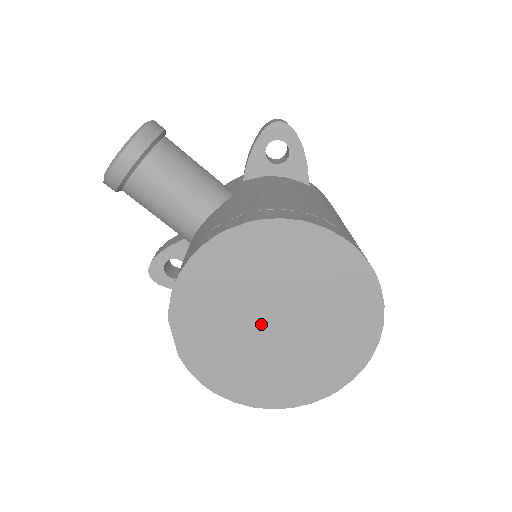
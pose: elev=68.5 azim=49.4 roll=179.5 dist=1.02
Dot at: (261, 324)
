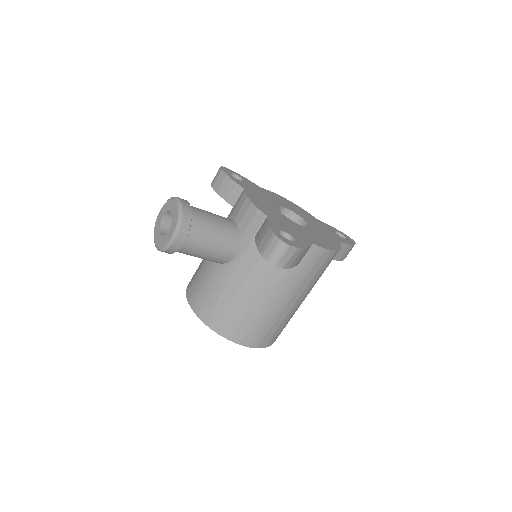
Dot at: occluded
